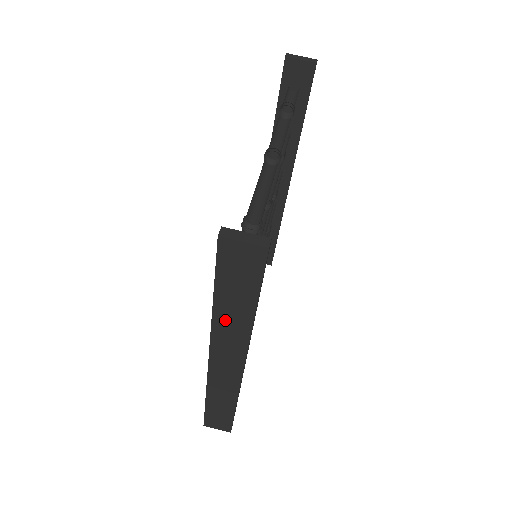
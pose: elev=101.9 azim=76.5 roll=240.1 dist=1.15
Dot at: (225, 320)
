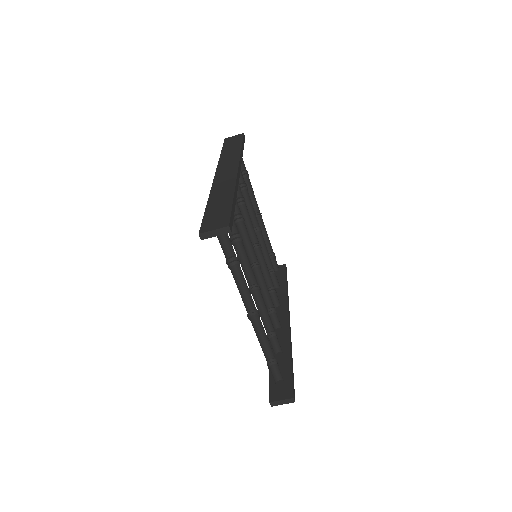
Dot at: occluded
